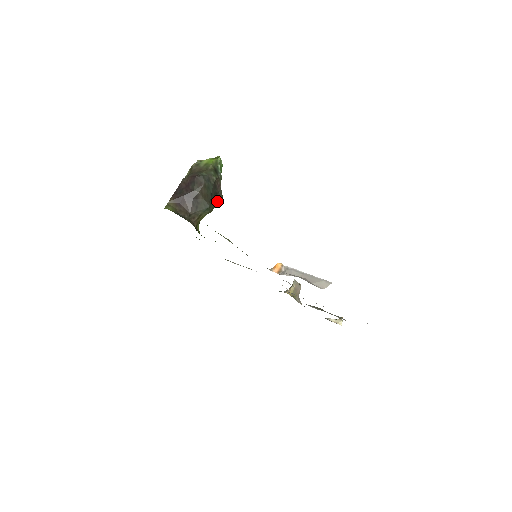
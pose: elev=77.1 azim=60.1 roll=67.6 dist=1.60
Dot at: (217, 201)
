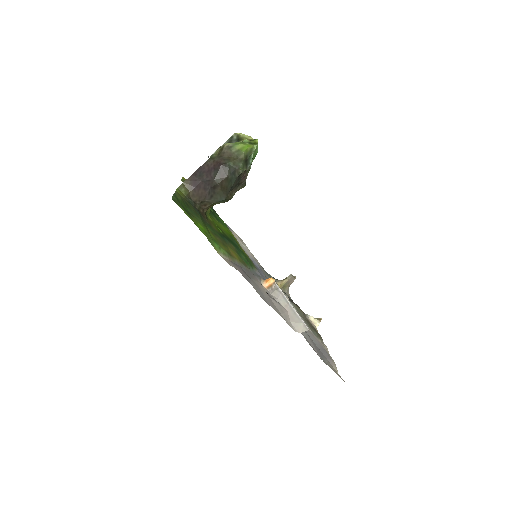
Dot at: (237, 190)
